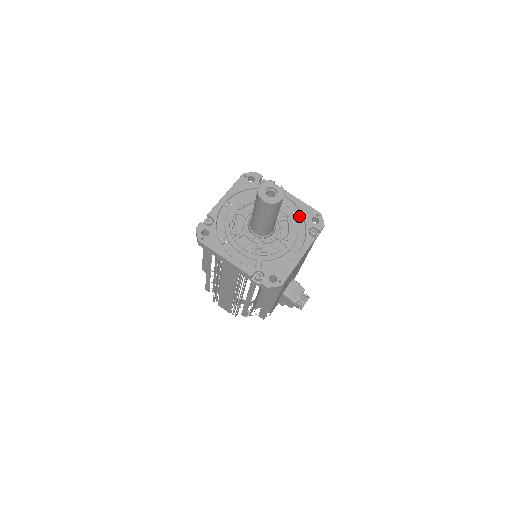
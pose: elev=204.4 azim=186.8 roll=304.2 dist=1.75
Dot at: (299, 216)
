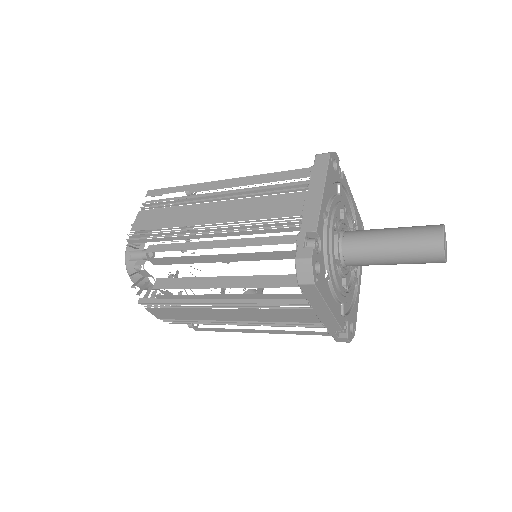
Dot at: occluded
